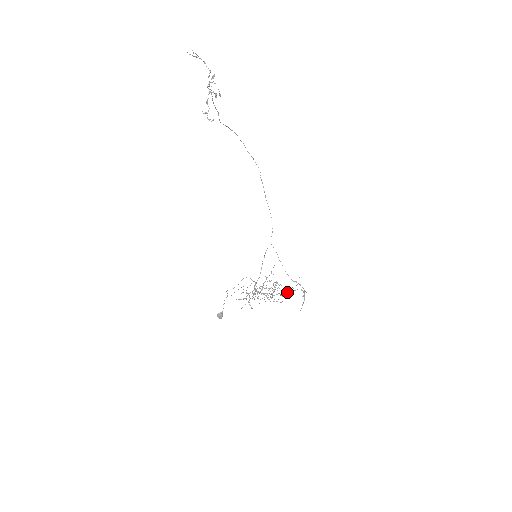
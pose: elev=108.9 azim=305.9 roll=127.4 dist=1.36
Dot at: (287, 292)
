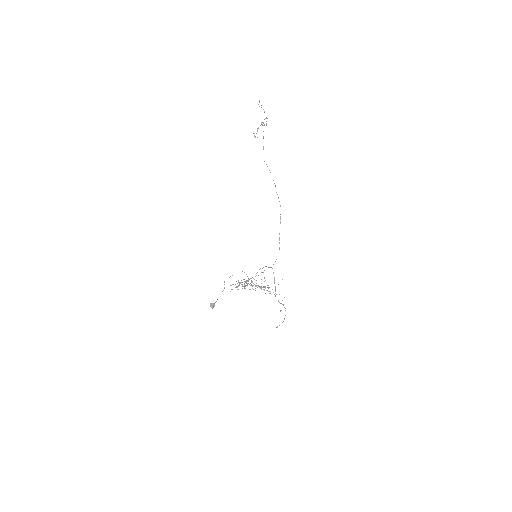
Dot at: occluded
